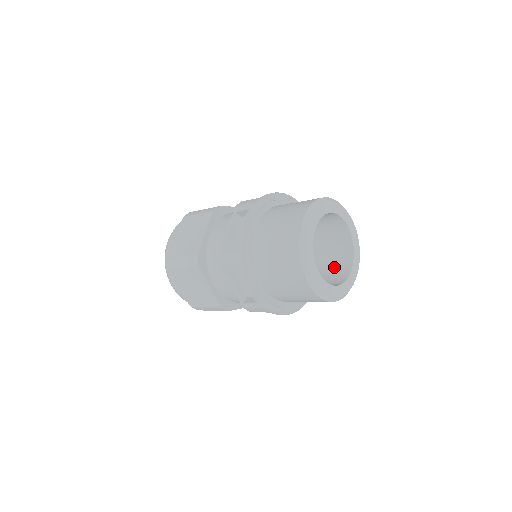
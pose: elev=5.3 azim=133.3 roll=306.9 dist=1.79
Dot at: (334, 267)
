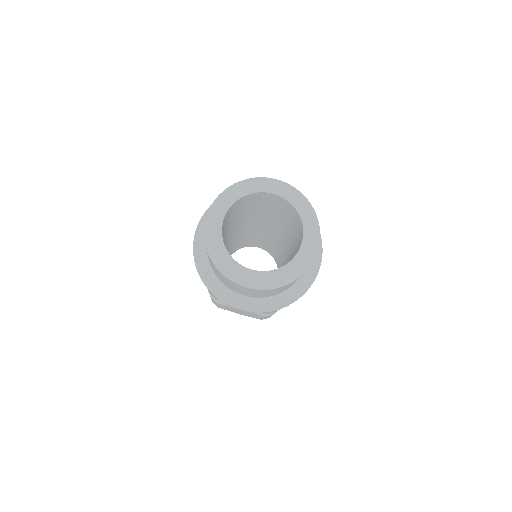
Dot at: occluded
